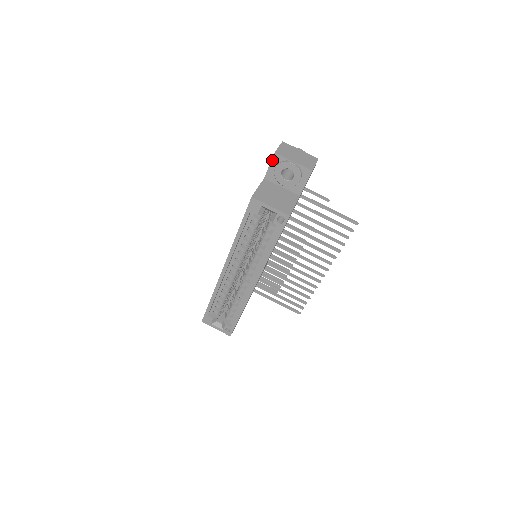
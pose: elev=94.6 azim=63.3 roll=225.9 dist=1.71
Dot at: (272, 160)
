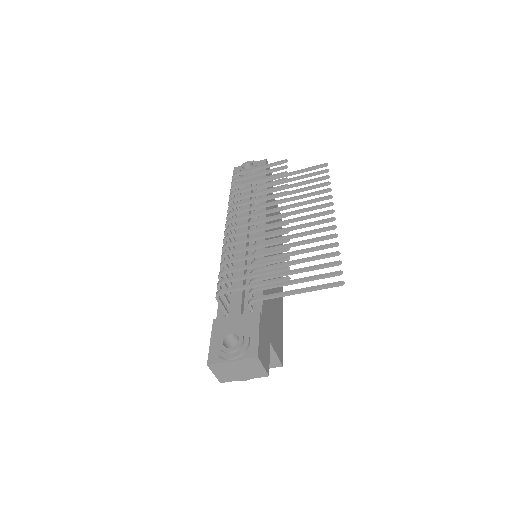
Dot at: occluded
